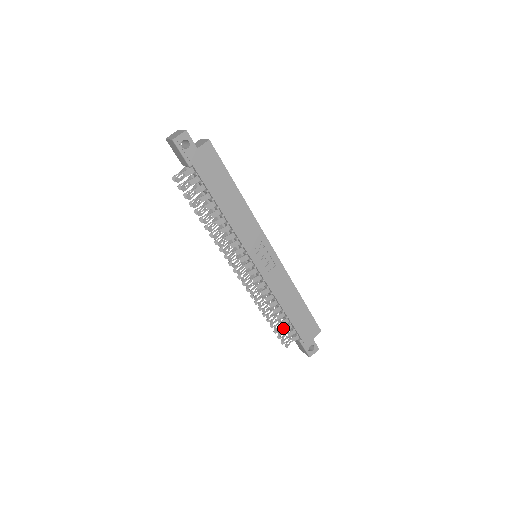
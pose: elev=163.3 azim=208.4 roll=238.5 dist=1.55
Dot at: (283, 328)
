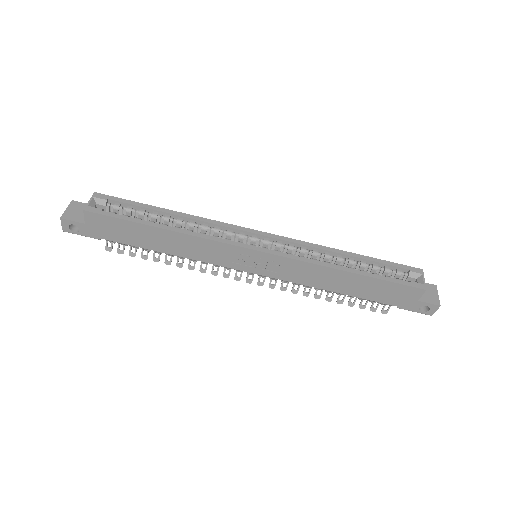
Dot at: (363, 299)
